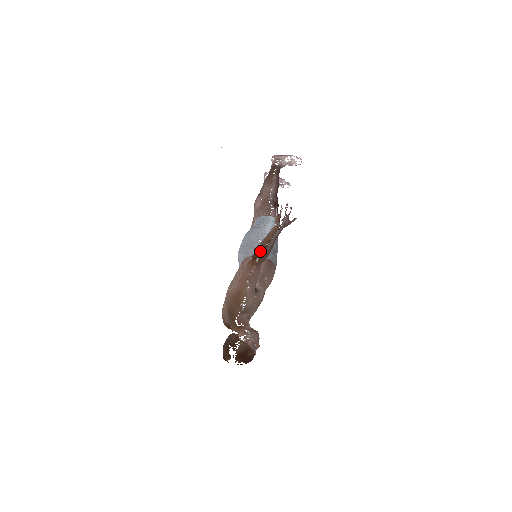
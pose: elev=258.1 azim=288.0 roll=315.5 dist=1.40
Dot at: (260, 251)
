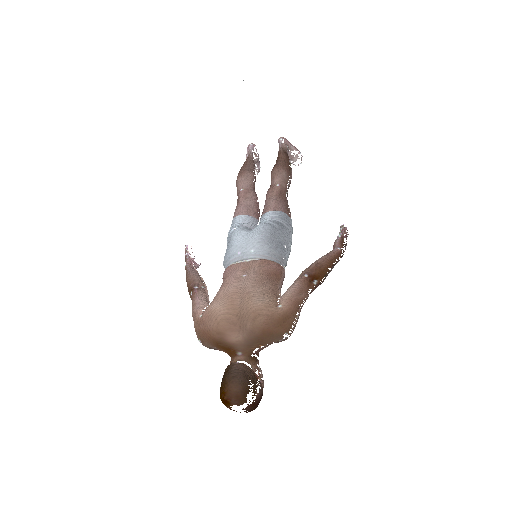
Dot at: (321, 273)
